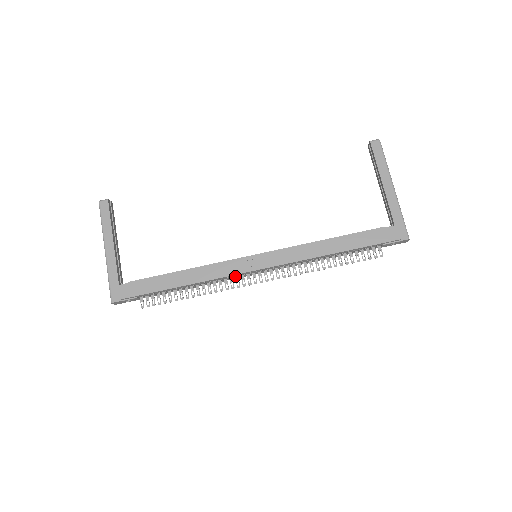
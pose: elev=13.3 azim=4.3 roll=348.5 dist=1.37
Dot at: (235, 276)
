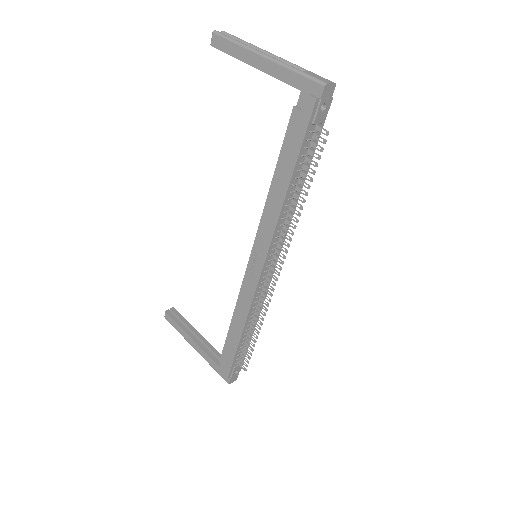
Dot at: (261, 289)
